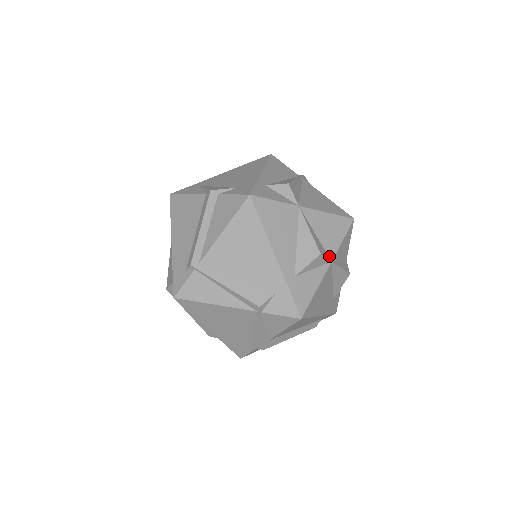
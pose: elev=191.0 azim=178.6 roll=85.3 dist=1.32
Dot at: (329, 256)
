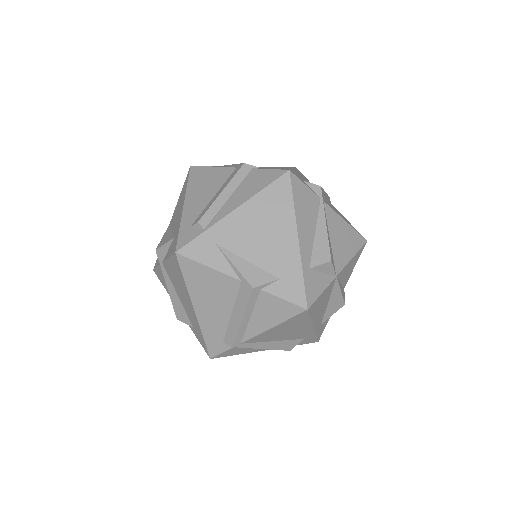
Dot at: (344, 287)
